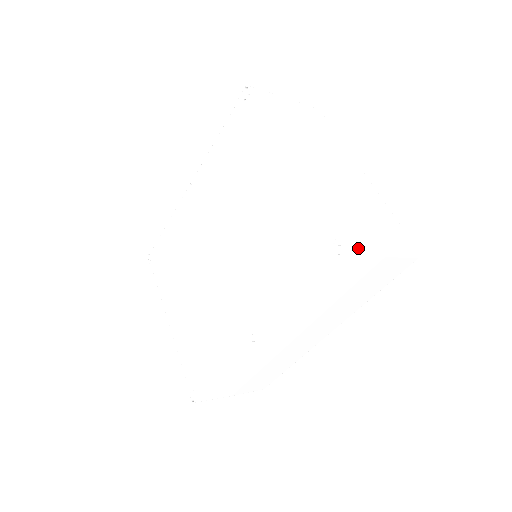
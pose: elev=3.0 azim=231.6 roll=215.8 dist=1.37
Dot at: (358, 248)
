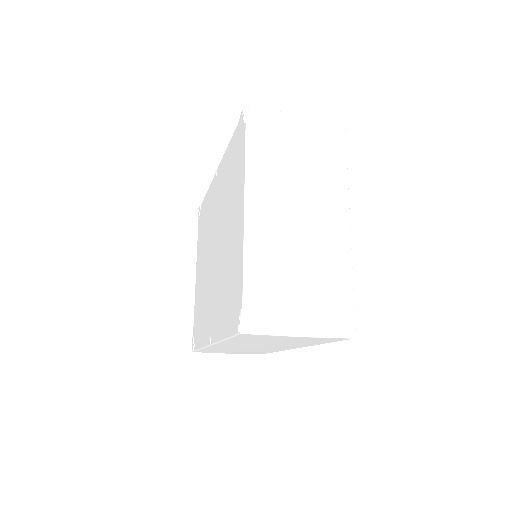
Dot at: (260, 330)
